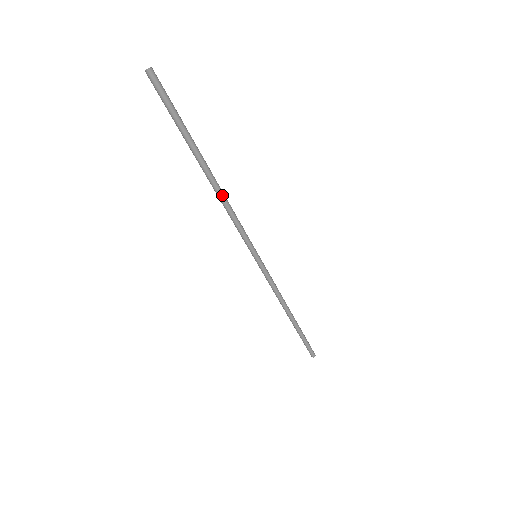
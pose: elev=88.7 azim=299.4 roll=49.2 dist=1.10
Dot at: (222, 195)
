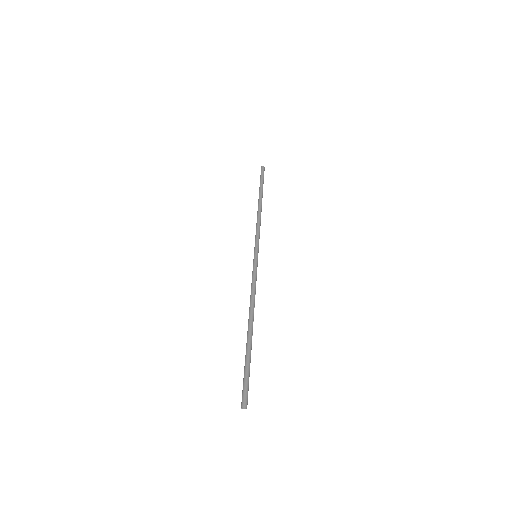
Dot at: (260, 213)
